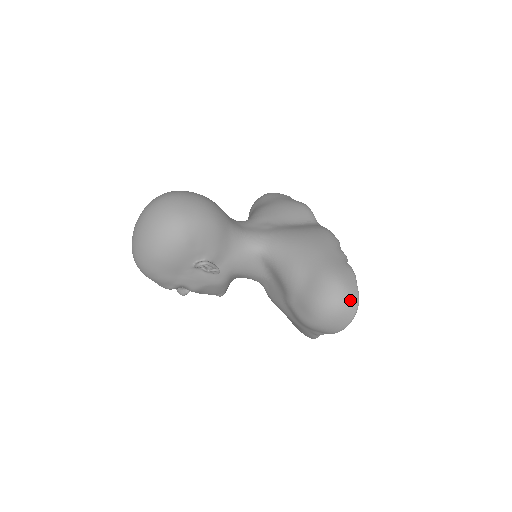
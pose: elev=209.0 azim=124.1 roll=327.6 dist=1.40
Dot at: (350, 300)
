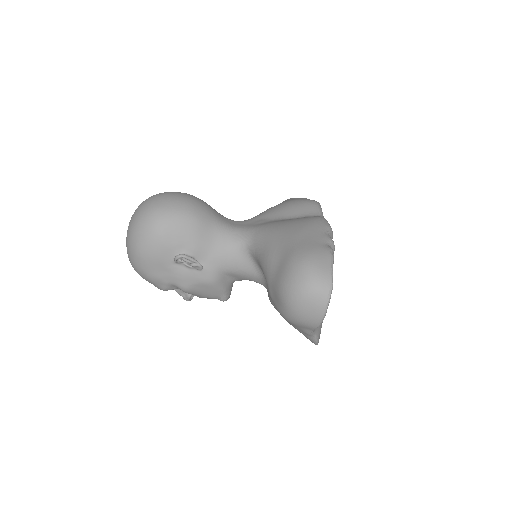
Dot at: (319, 282)
